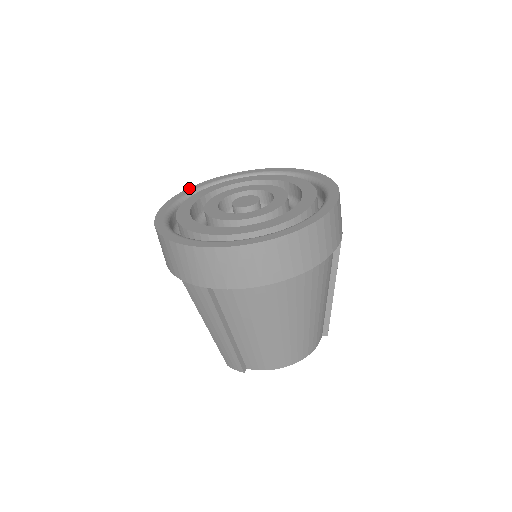
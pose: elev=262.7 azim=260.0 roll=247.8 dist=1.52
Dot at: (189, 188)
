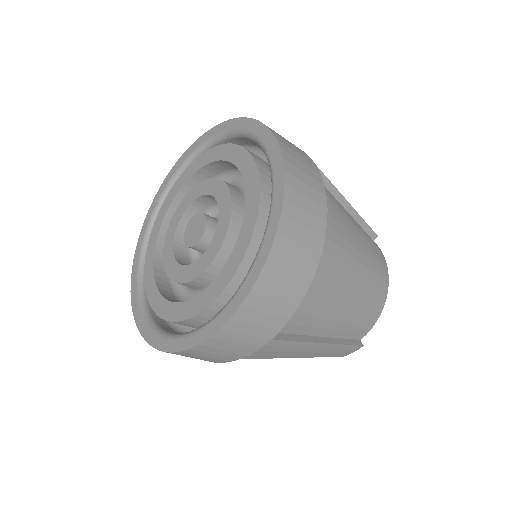
Dot at: (131, 278)
